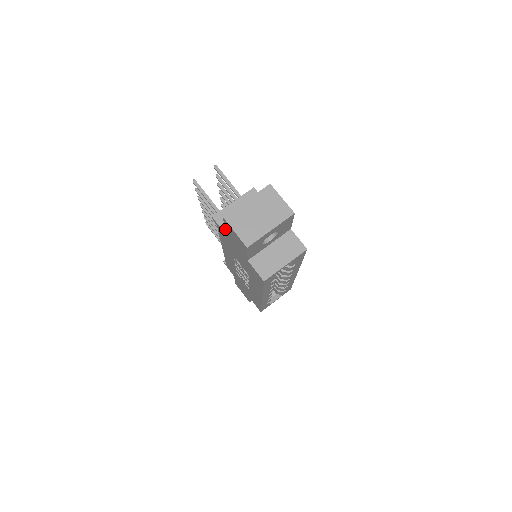
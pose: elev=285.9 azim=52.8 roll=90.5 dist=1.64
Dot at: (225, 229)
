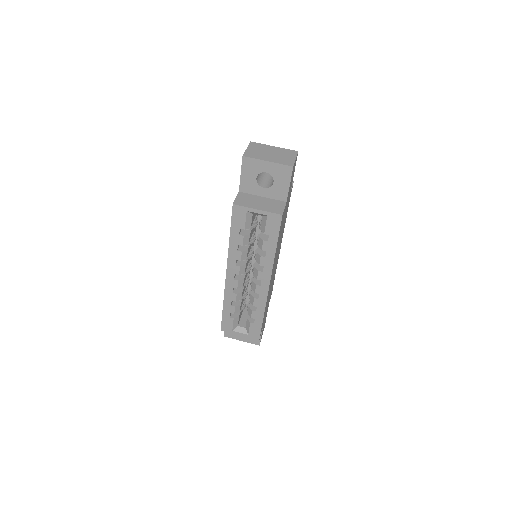
Dot at: occluded
